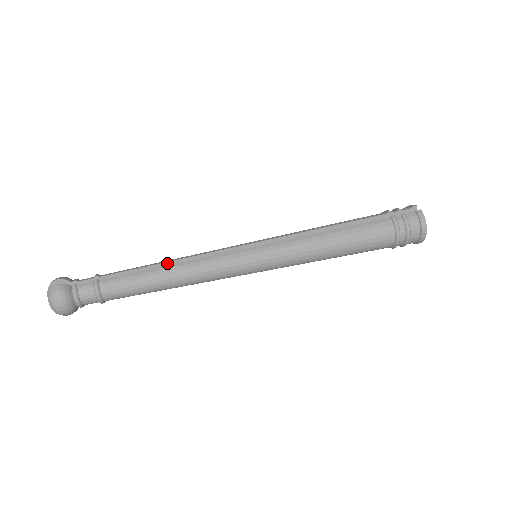
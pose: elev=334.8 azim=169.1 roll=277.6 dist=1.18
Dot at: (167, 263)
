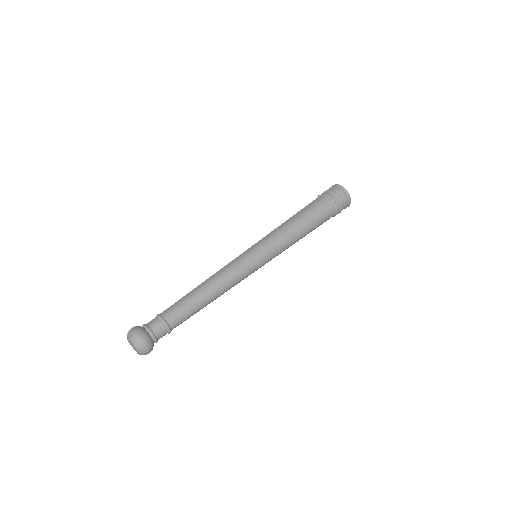
Dot at: occluded
